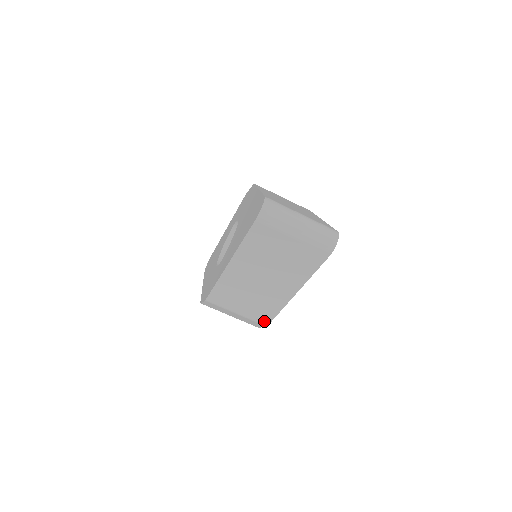
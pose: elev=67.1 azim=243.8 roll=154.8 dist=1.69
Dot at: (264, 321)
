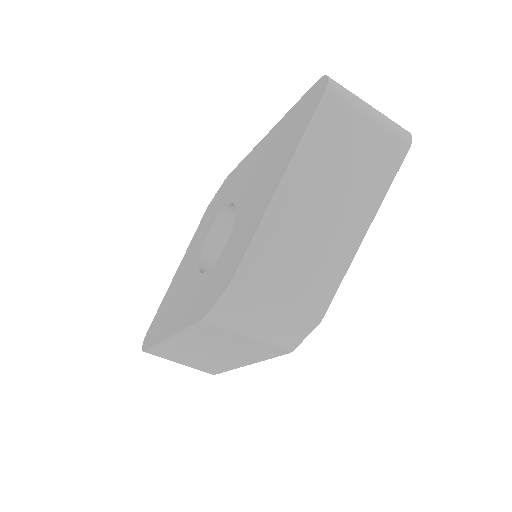
Dot at: (318, 310)
